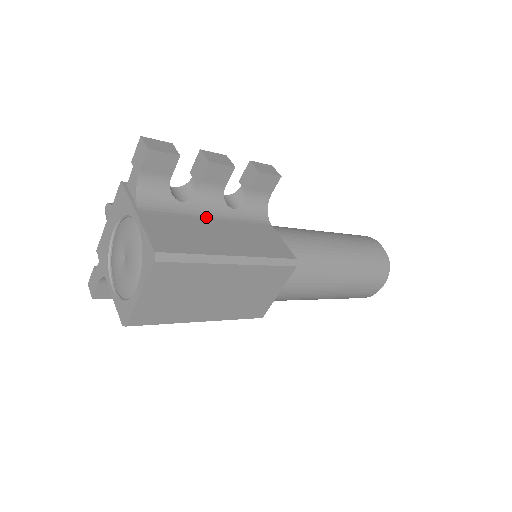
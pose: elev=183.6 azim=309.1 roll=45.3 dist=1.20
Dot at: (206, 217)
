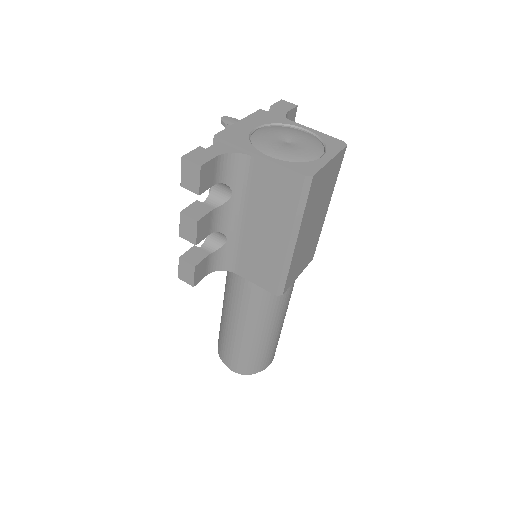
Dot at: occluded
